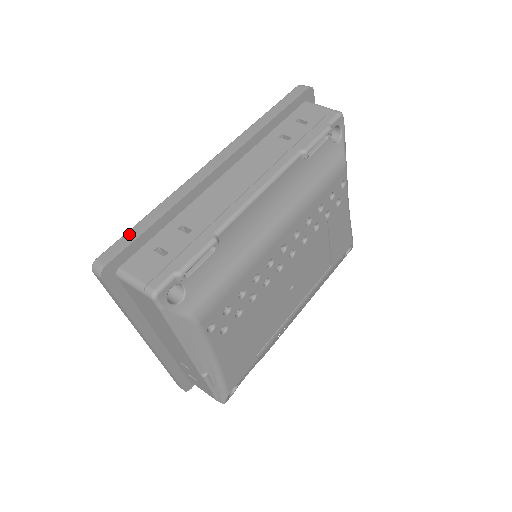
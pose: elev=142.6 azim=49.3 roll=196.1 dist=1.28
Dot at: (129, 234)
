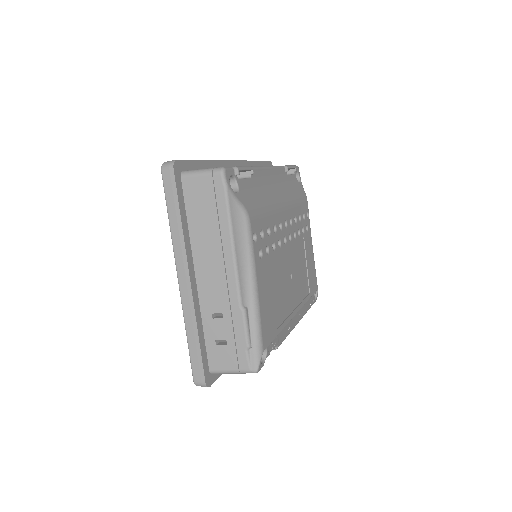
Dot at: occluded
